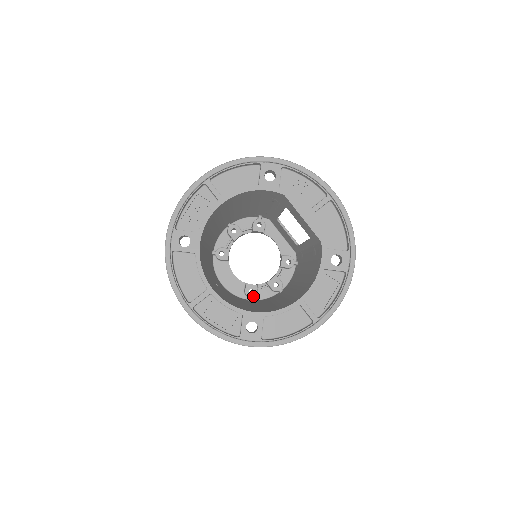
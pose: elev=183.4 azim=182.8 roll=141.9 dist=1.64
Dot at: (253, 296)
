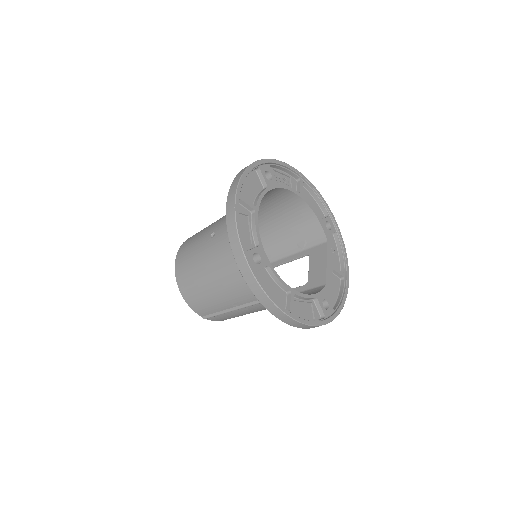
Dot at: occluded
